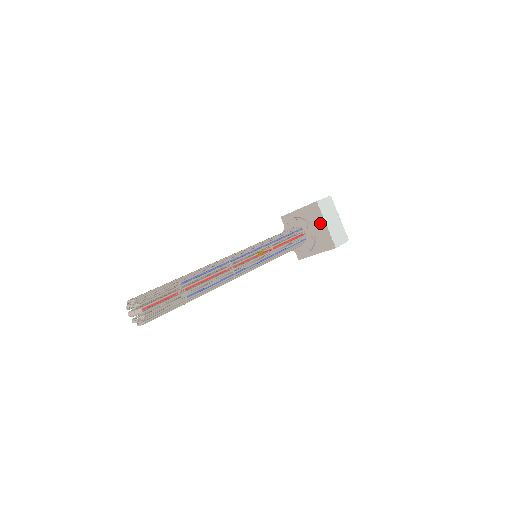
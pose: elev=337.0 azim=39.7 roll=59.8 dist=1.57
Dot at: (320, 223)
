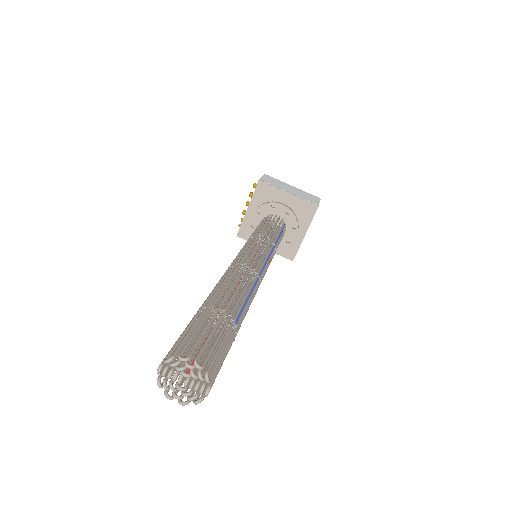
Dot at: (301, 227)
